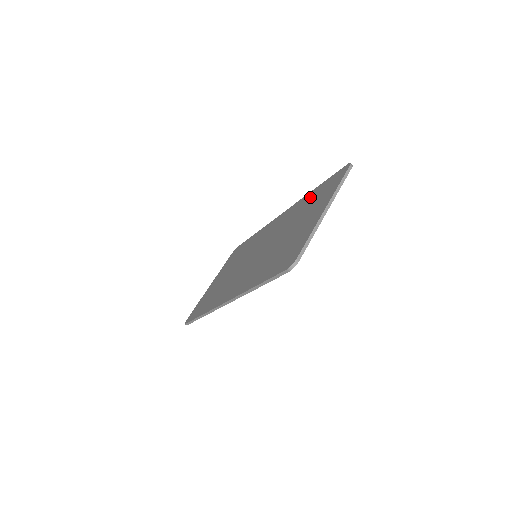
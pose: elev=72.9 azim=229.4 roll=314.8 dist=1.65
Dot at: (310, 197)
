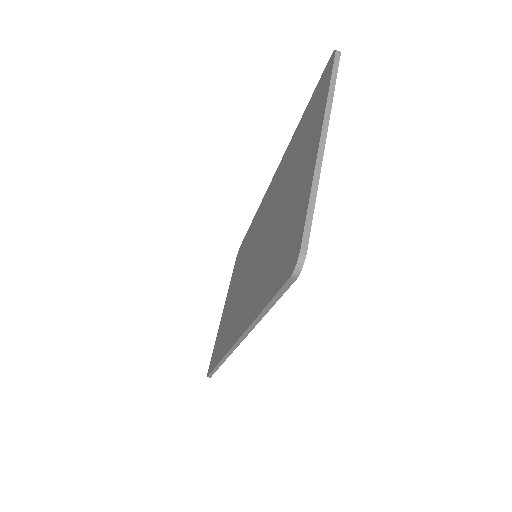
Dot at: (296, 137)
